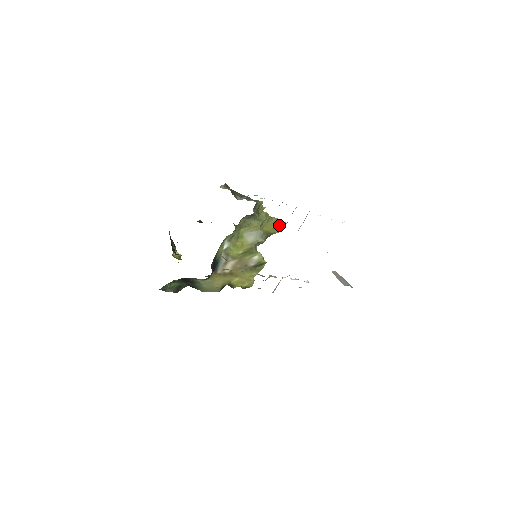
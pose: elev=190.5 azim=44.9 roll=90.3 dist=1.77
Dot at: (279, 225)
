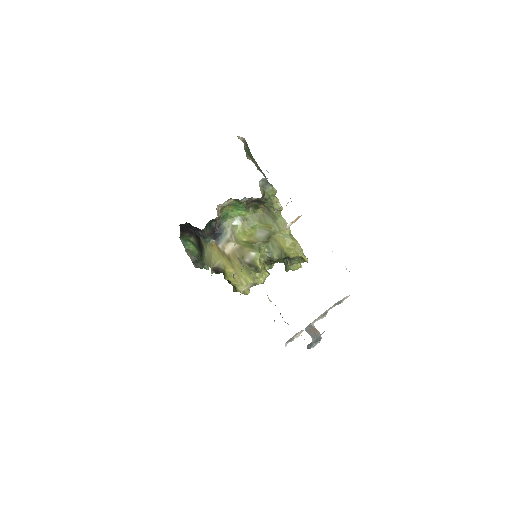
Dot at: (298, 252)
